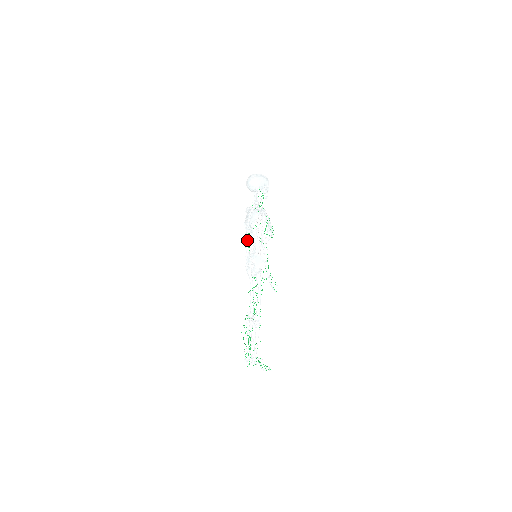
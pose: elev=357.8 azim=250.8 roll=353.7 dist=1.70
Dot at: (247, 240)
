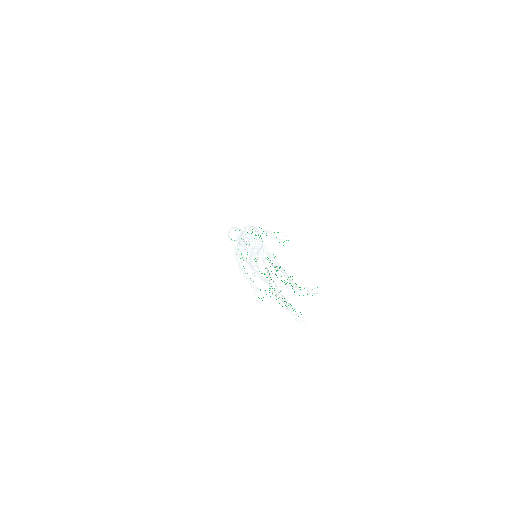
Dot at: occluded
